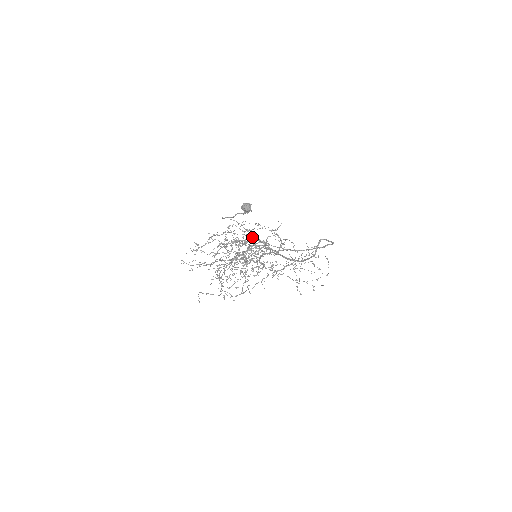
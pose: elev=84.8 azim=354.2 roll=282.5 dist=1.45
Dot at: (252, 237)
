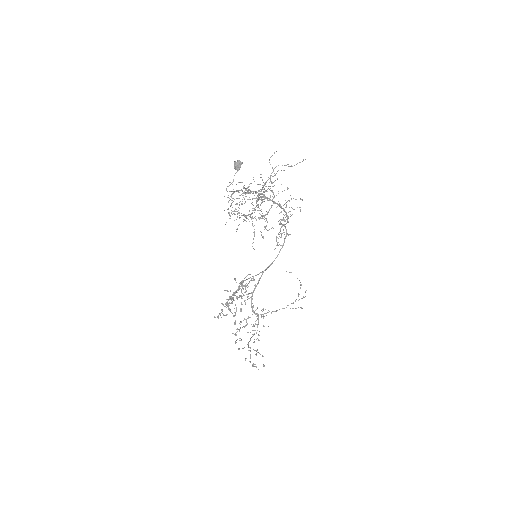
Dot at: occluded
